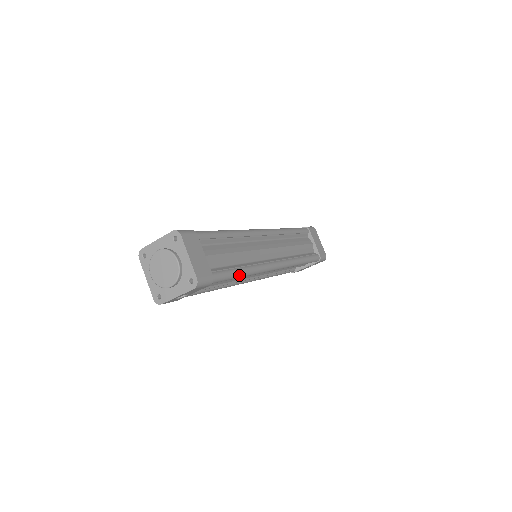
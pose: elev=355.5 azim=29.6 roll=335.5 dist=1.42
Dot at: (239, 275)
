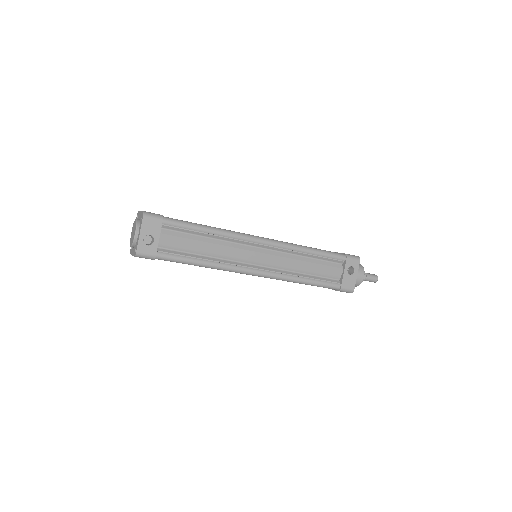
Dot at: (201, 226)
